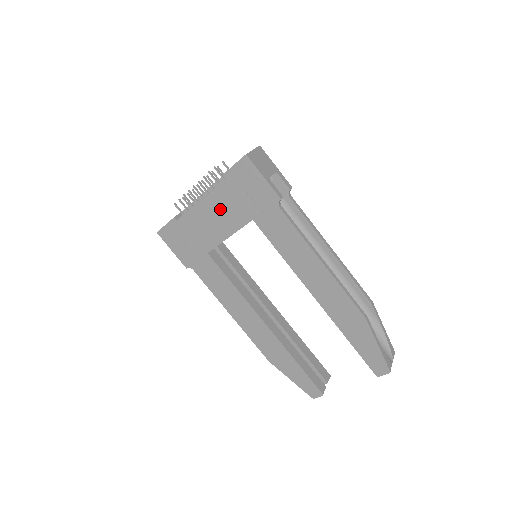
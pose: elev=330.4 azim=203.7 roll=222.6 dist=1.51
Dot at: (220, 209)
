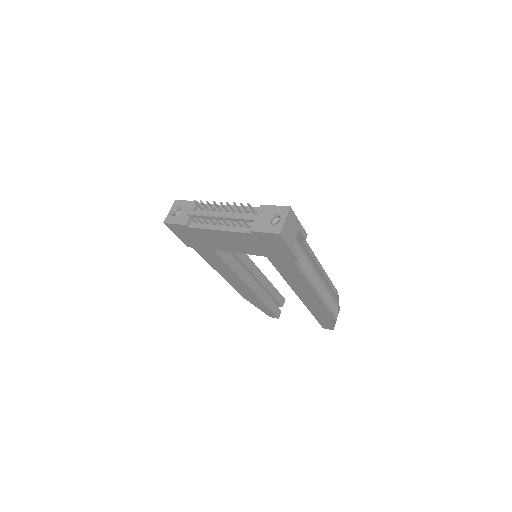
Dot at: (237, 241)
